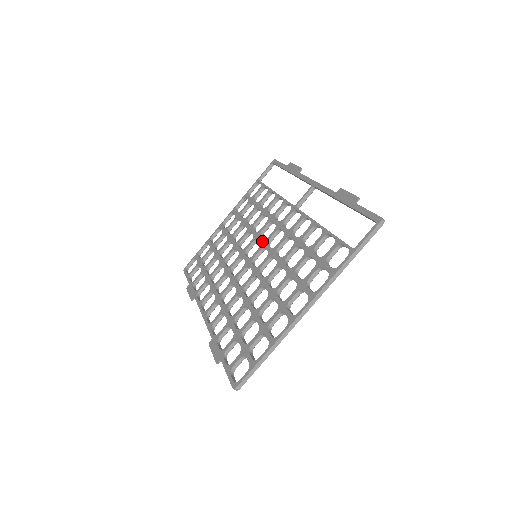
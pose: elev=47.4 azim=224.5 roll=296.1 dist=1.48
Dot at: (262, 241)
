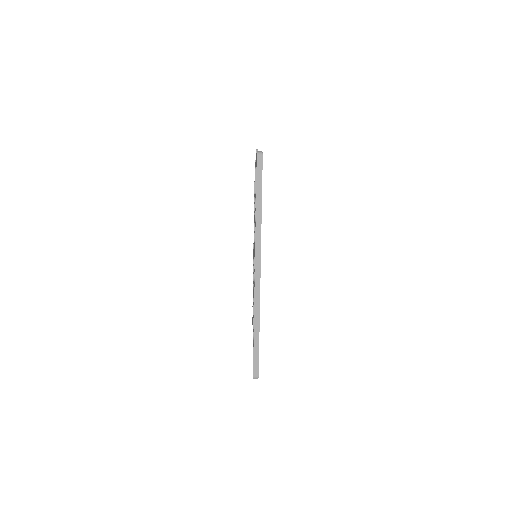
Dot at: occluded
